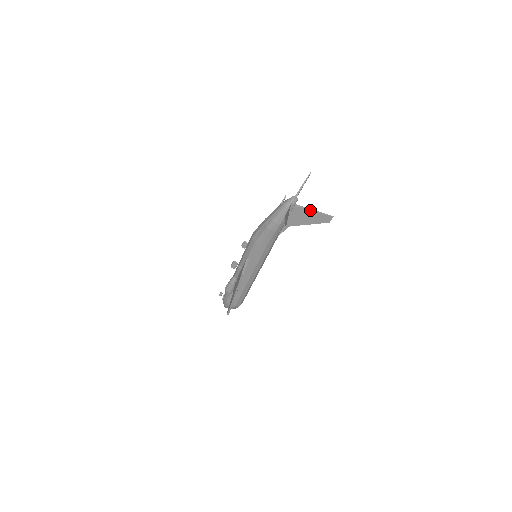
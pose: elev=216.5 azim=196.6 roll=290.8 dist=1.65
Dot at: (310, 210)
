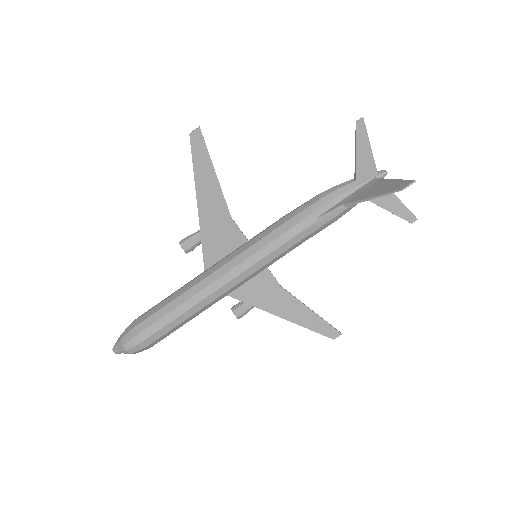
Dot at: (391, 179)
